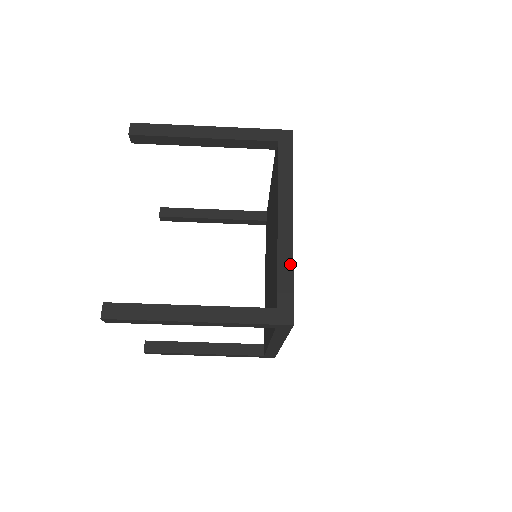
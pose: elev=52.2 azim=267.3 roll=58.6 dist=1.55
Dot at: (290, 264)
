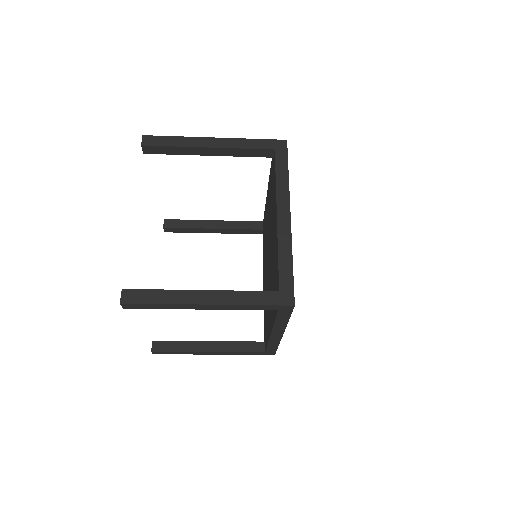
Dot at: (289, 253)
